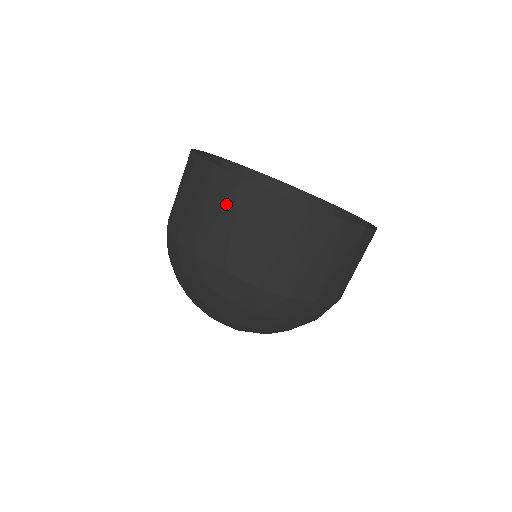
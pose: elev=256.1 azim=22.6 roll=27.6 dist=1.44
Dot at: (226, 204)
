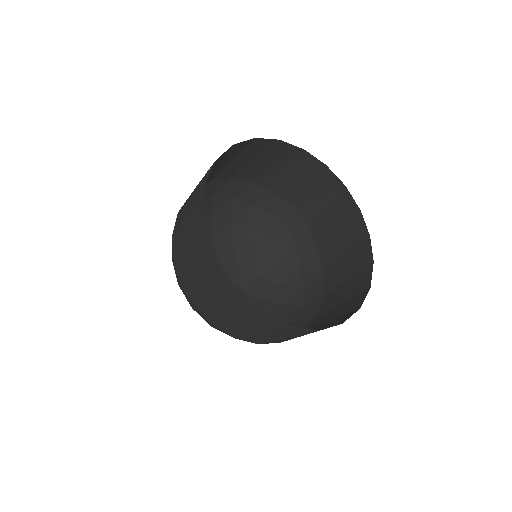
Dot at: (192, 225)
